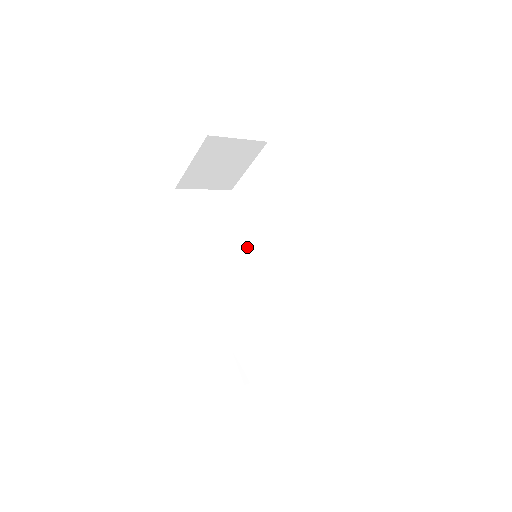
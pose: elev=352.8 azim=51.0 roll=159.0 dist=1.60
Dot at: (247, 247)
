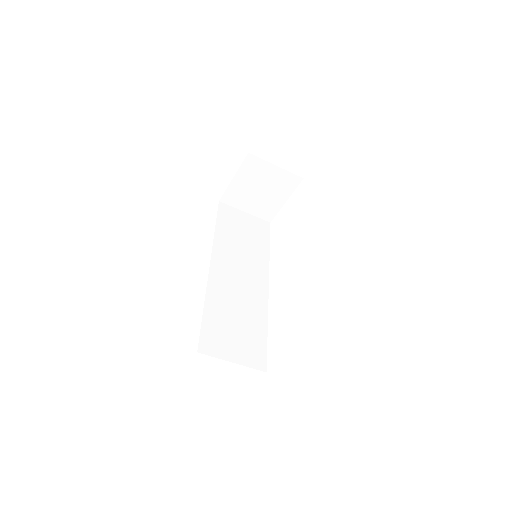
Dot at: (262, 263)
